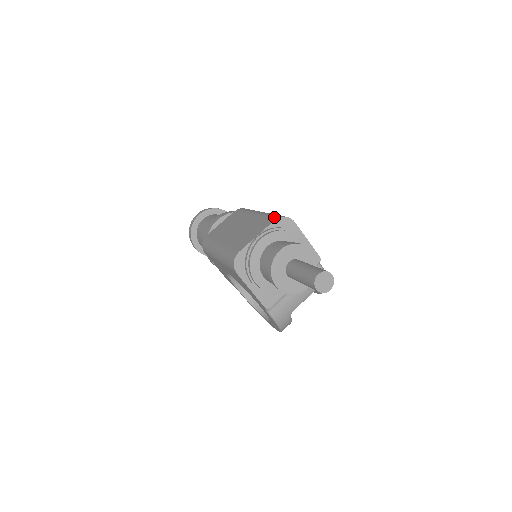
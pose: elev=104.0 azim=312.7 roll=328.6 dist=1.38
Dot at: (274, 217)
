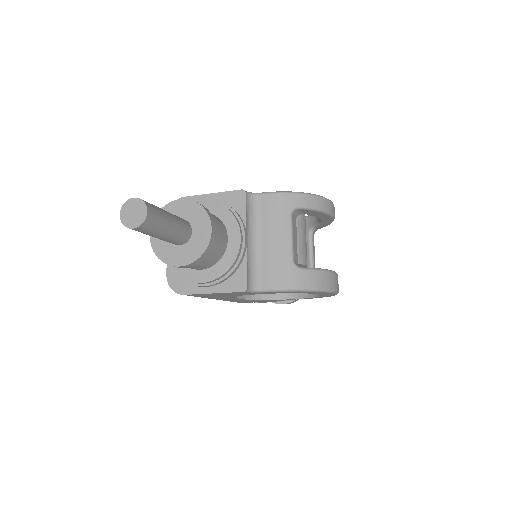
Dot at: occluded
